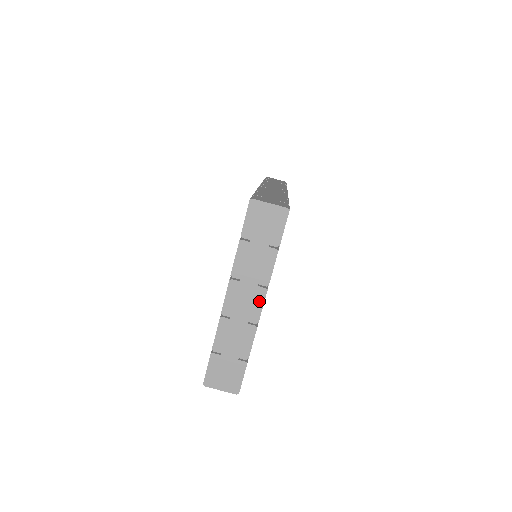
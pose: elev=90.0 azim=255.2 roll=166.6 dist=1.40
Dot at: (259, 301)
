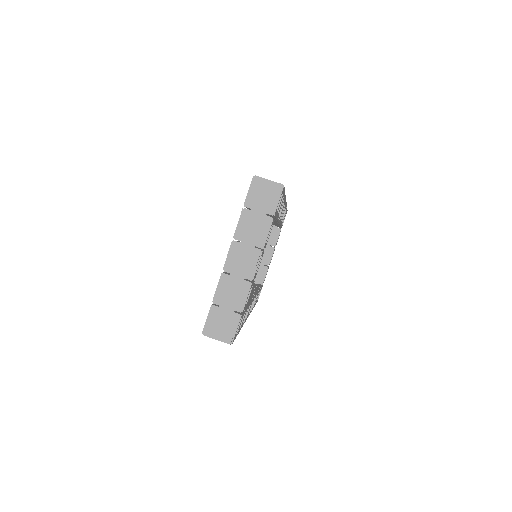
Dot at: (255, 260)
